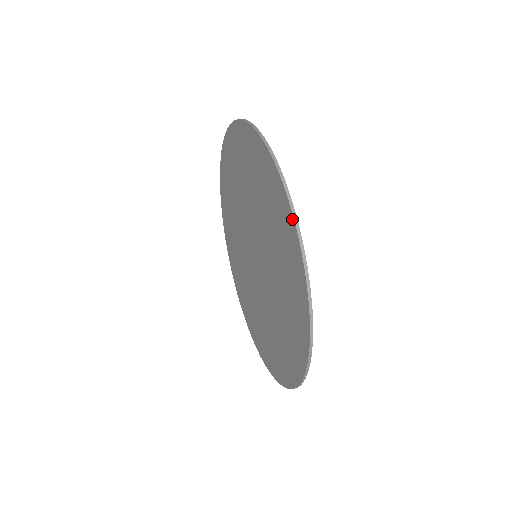
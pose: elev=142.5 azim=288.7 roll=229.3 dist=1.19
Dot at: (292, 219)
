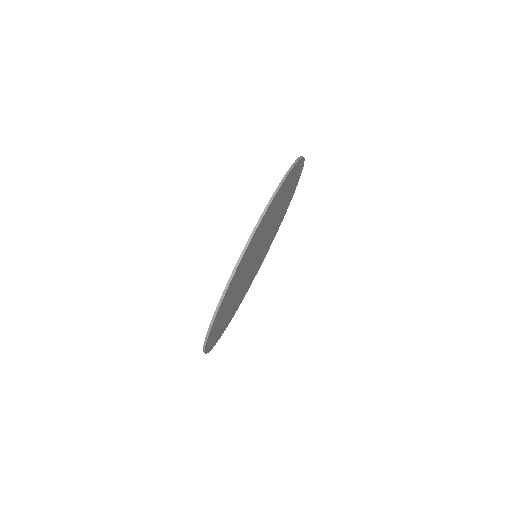
Dot at: occluded
